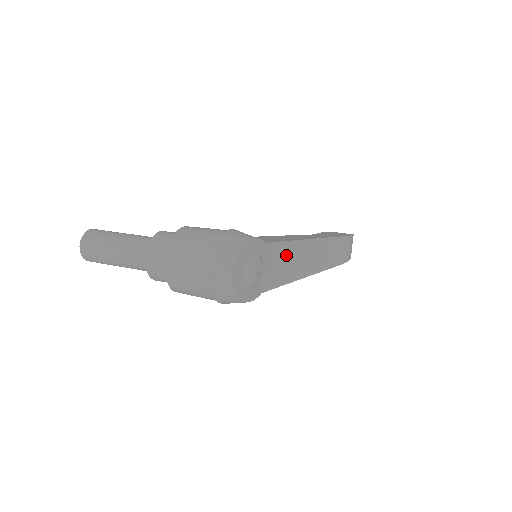
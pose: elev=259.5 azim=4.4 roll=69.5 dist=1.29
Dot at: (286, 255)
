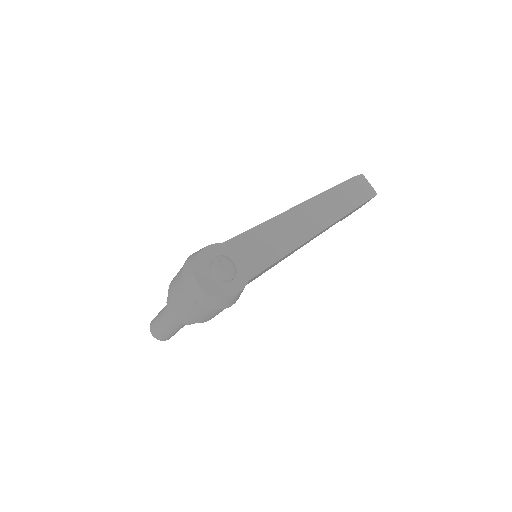
Dot at: (259, 239)
